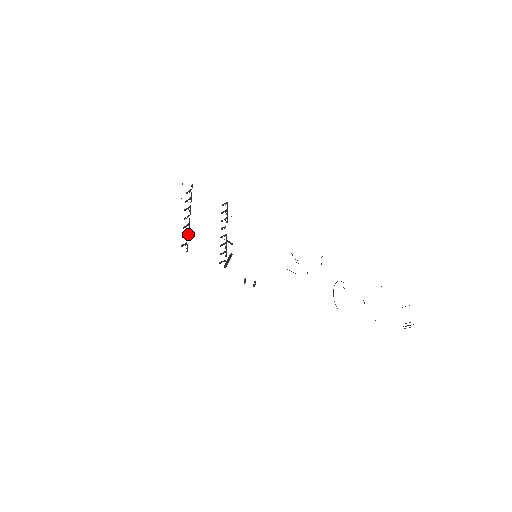
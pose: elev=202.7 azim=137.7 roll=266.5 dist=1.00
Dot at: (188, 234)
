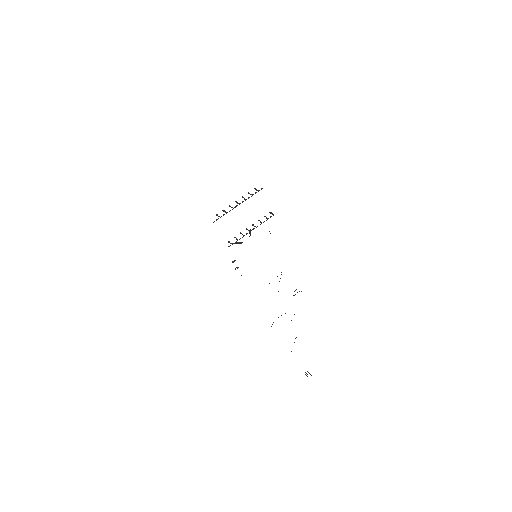
Dot at: (226, 213)
